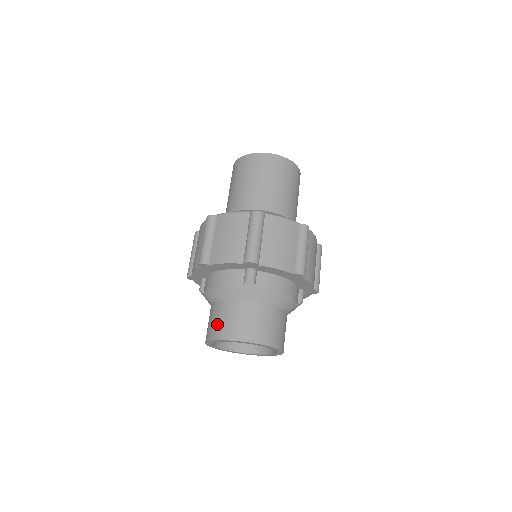
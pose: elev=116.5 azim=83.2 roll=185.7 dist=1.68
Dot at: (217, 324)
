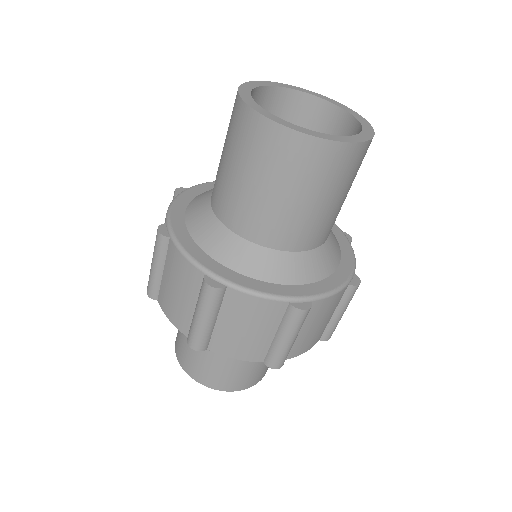
Dot at: (179, 342)
